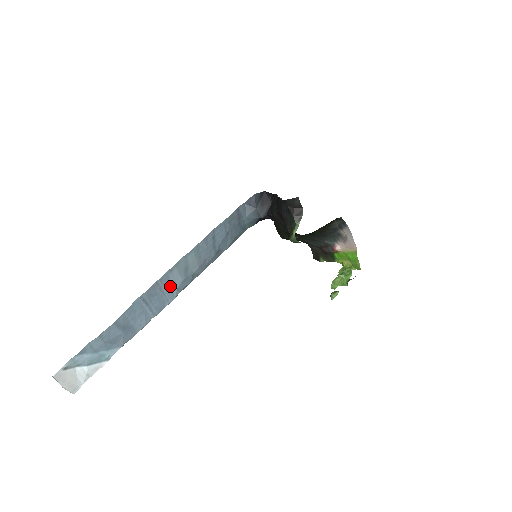
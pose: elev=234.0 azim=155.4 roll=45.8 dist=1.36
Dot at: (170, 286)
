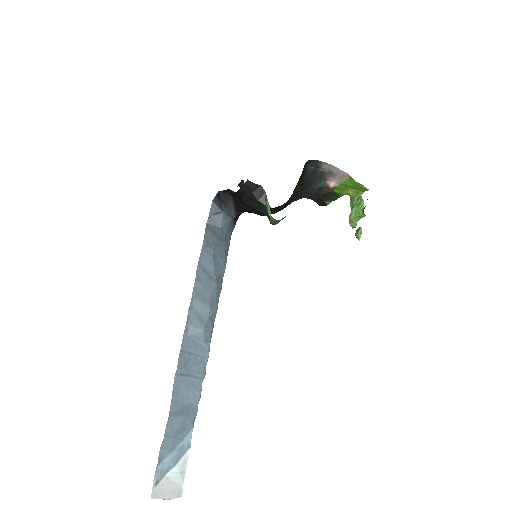
Dot at: (196, 344)
